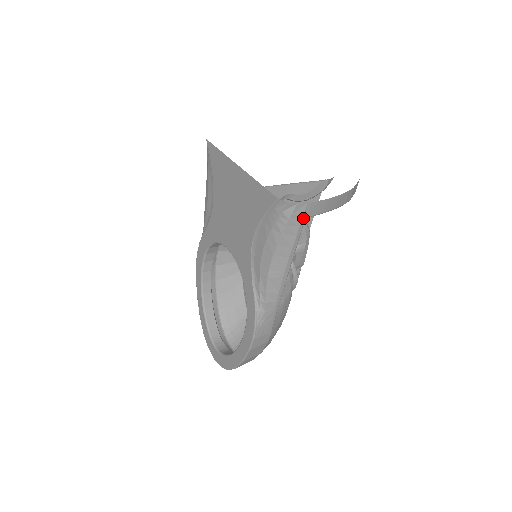
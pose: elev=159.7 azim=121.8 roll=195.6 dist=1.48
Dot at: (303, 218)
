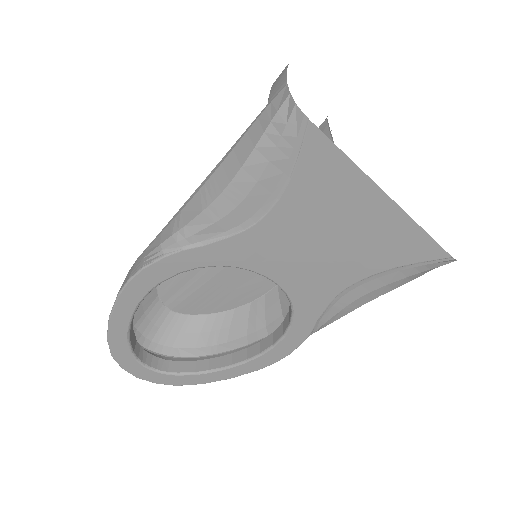
Dot at: occluded
